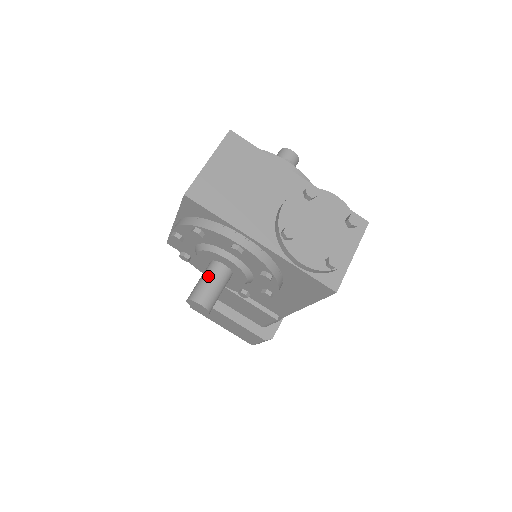
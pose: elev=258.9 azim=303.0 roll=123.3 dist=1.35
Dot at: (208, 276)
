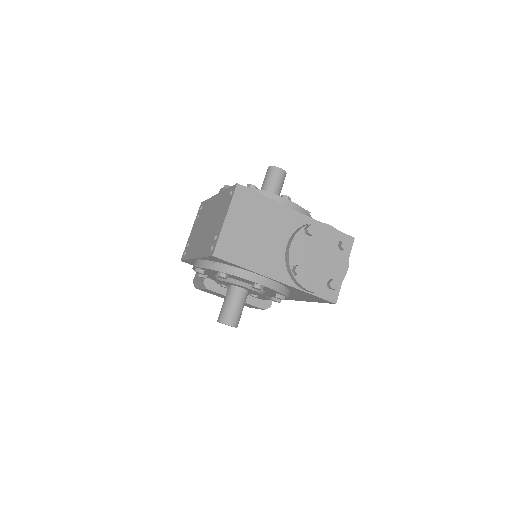
Dot at: (232, 301)
